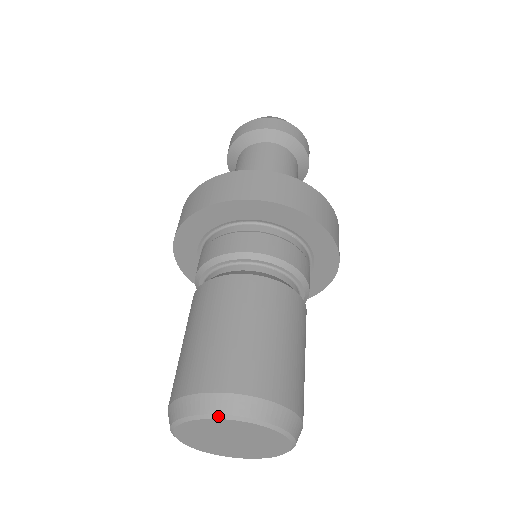
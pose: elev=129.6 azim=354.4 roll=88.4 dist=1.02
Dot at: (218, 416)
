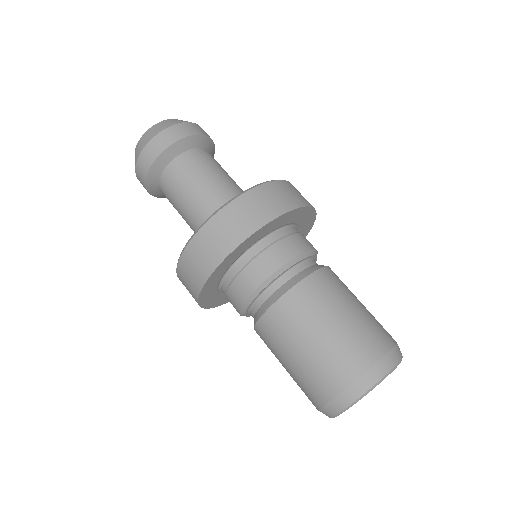
Dot at: (343, 411)
